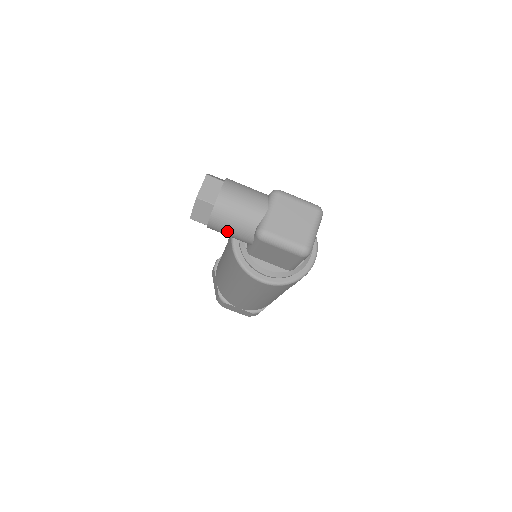
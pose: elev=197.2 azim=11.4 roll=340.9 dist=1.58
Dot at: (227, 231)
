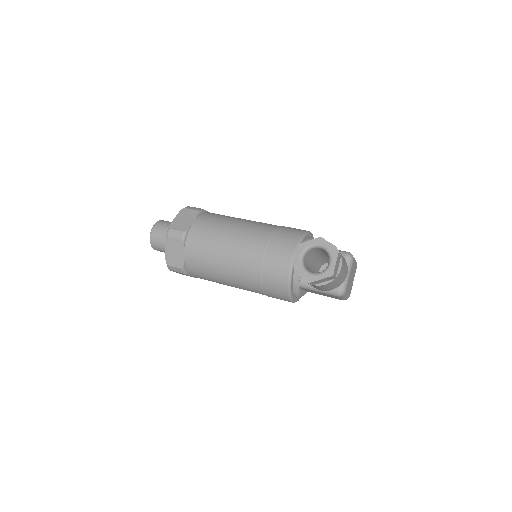
Dot at: (320, 288)
